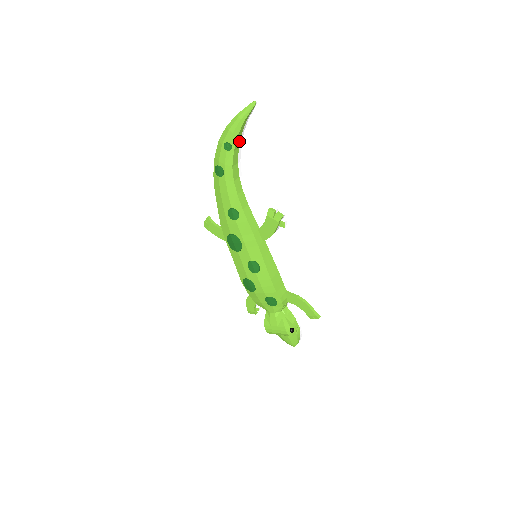
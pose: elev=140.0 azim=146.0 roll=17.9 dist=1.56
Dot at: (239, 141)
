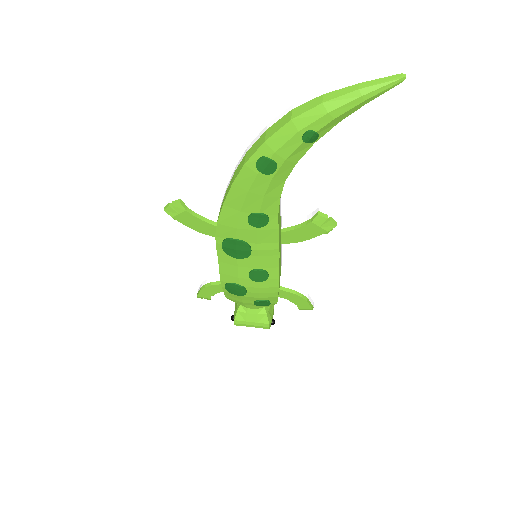
Dot at: occluded
